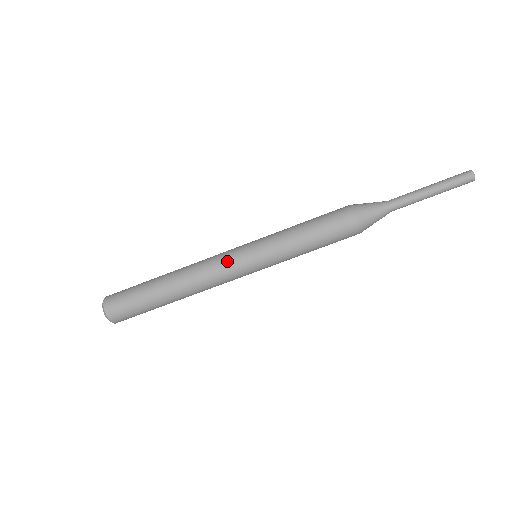
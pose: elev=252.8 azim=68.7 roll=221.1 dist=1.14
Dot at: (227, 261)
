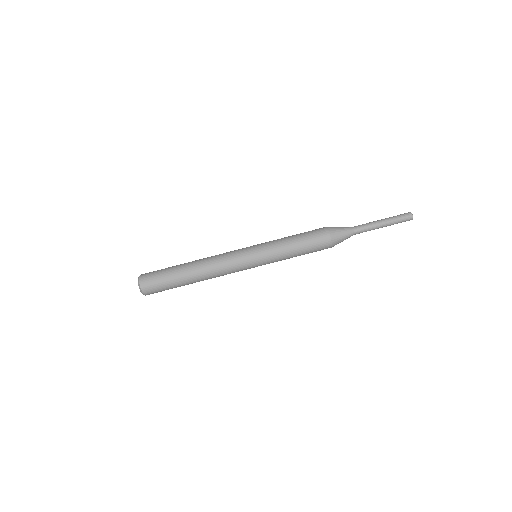
Dot at: (234, 252)
